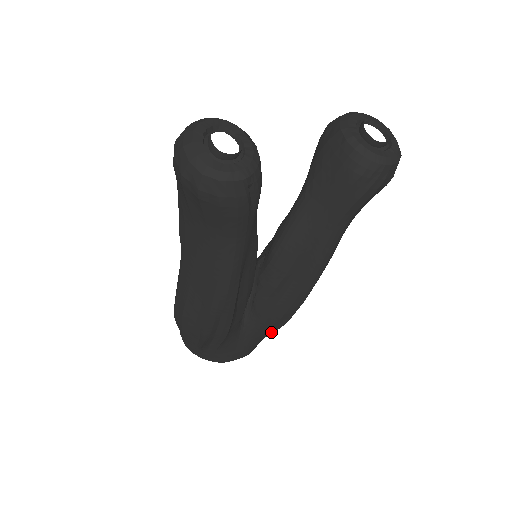
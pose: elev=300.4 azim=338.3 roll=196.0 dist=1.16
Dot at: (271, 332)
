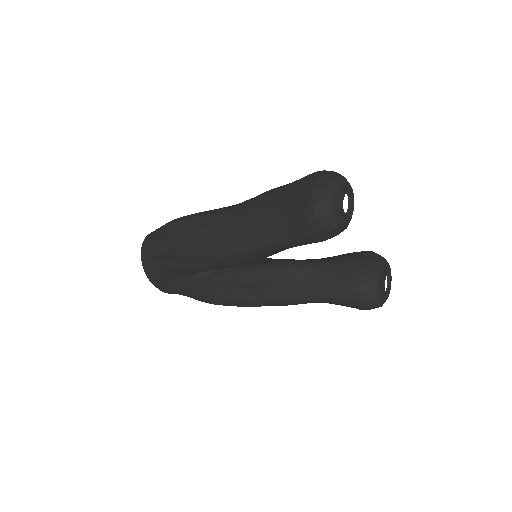
Dot at: (195, 298)
